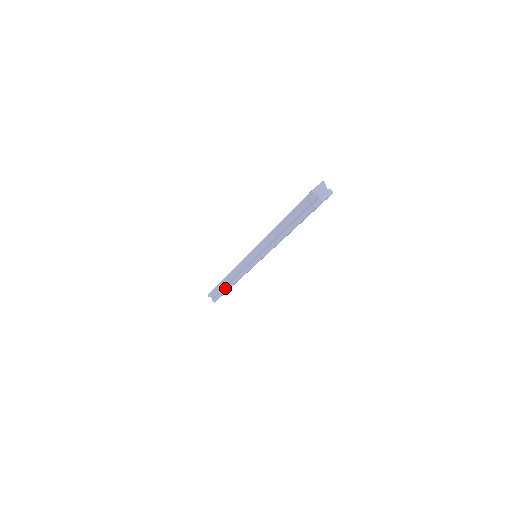
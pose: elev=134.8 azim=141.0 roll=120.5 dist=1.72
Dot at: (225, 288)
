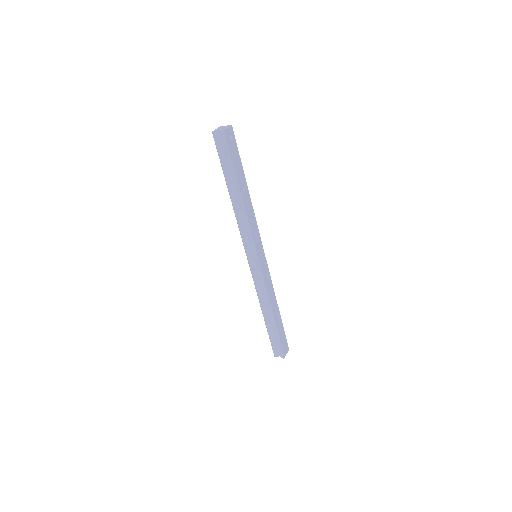
Dot at: (272, 324)
